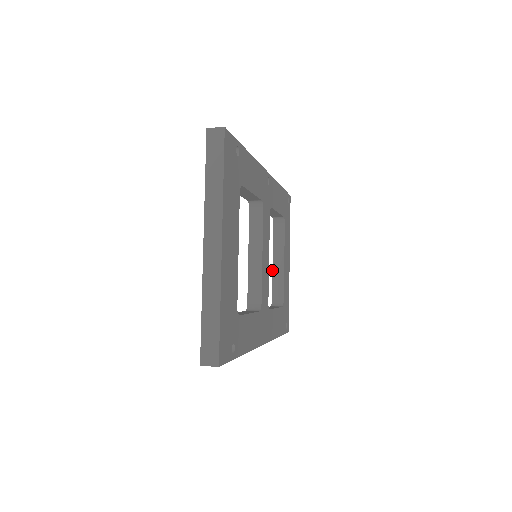
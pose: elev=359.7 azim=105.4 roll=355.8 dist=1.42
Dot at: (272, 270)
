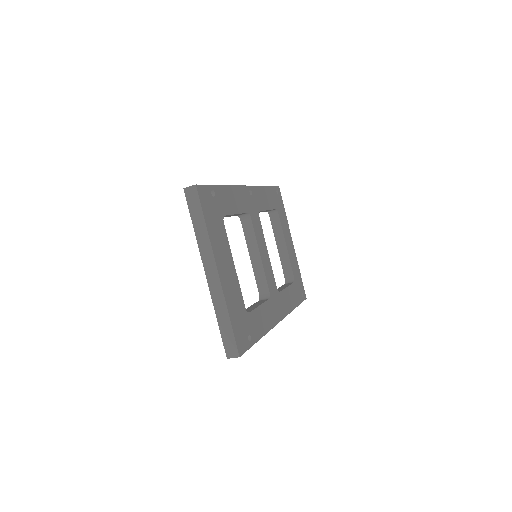
Dot at: occluded
